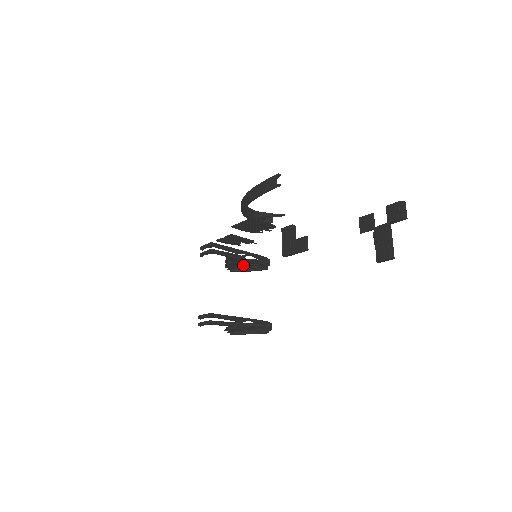
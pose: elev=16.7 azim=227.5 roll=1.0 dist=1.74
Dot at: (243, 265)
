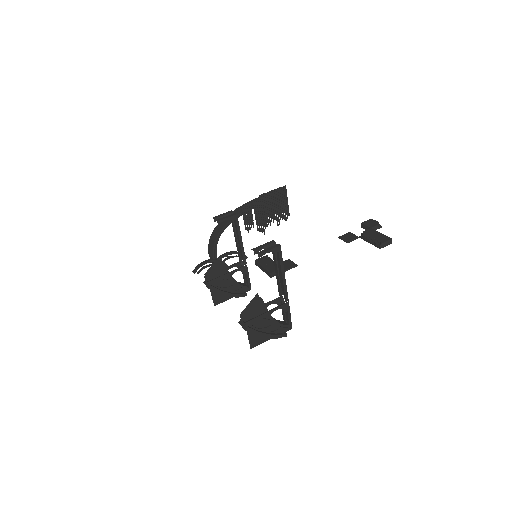
Dot at: (232, 274)
